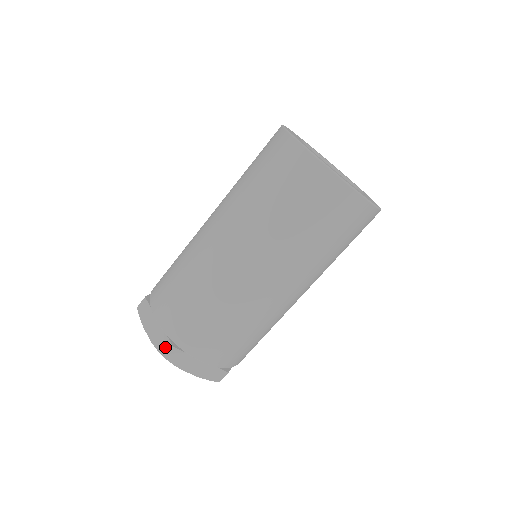
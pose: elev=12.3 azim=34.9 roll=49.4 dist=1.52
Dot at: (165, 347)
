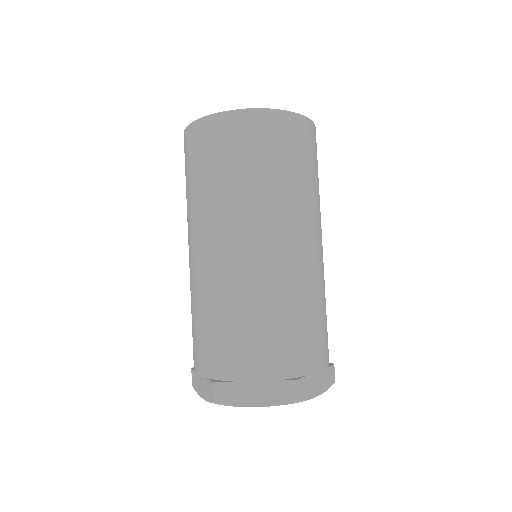
Dot at: (210, 391)
